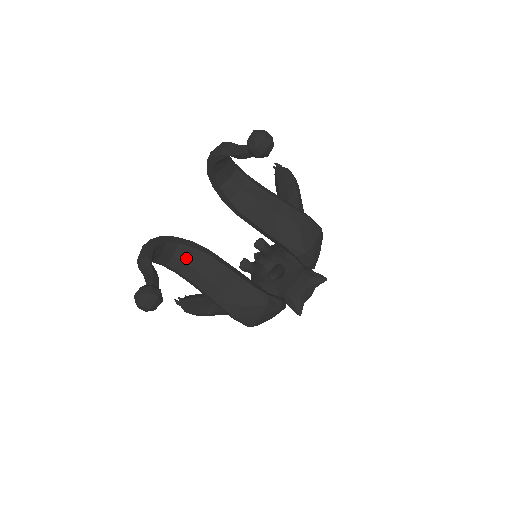
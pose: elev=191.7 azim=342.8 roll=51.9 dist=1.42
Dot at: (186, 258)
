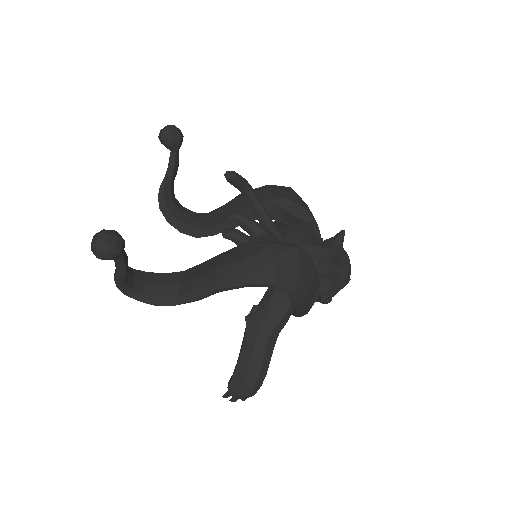
Dot at: (177, 281)
